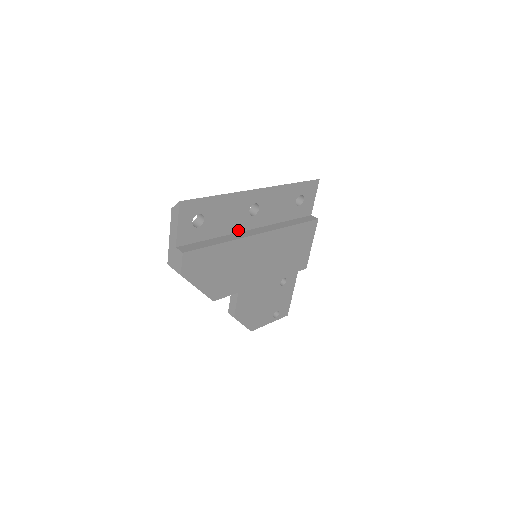
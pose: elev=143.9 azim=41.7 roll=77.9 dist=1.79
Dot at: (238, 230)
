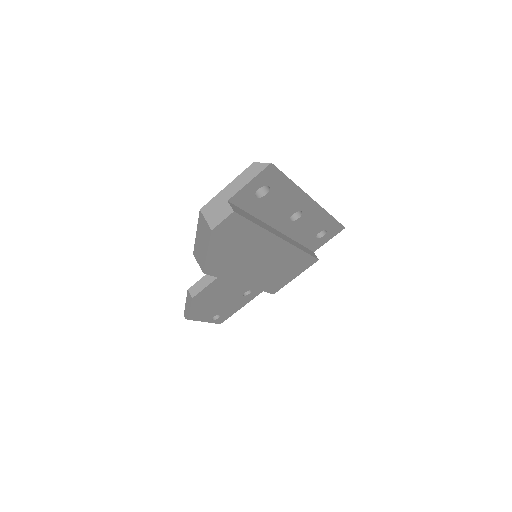
Dot at: (272, 224)
